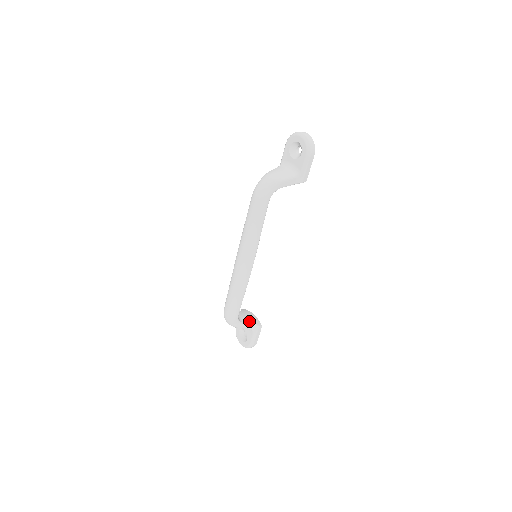
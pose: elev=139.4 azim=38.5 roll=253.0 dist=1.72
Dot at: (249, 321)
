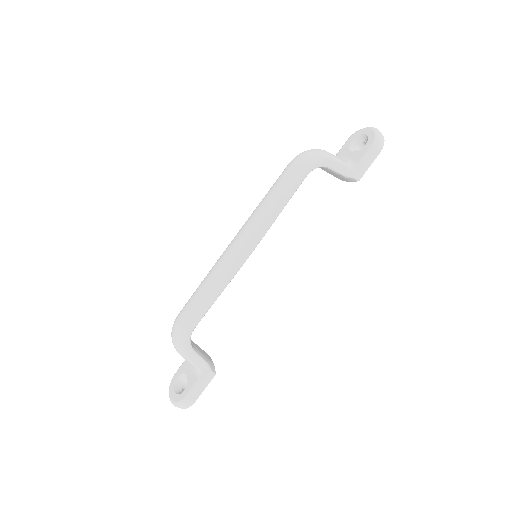
Dot at: (202, 355)
